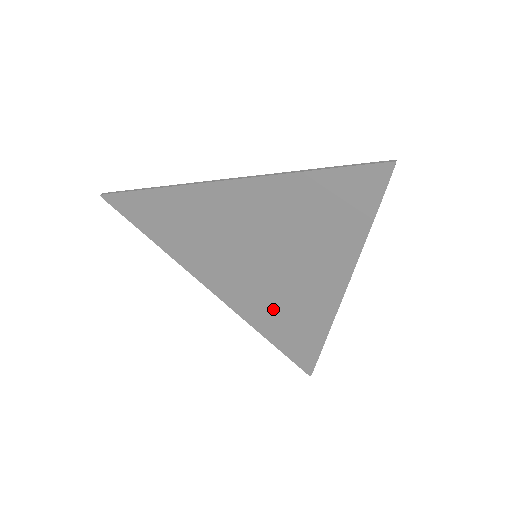
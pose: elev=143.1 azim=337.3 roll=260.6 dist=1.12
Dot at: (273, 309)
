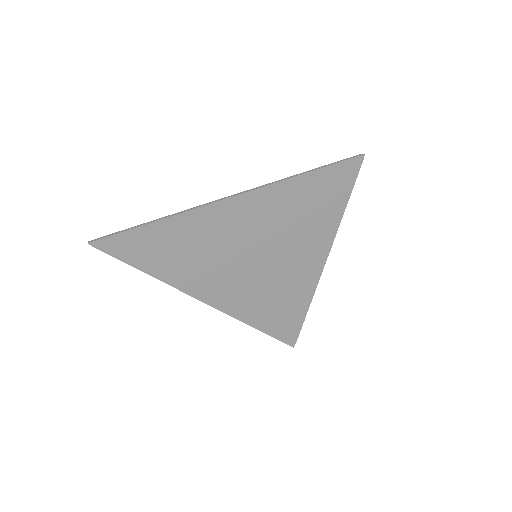
Dot at: (267, 299)
